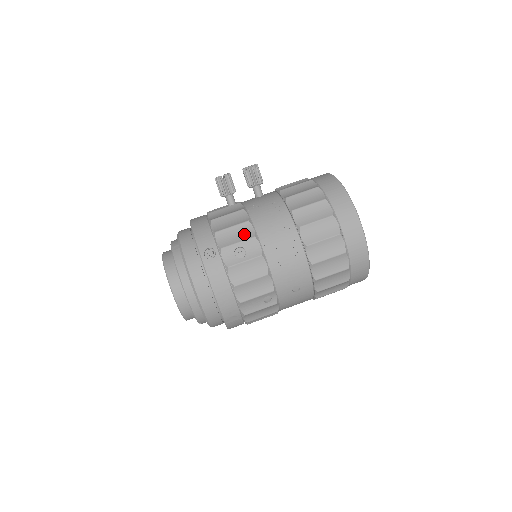
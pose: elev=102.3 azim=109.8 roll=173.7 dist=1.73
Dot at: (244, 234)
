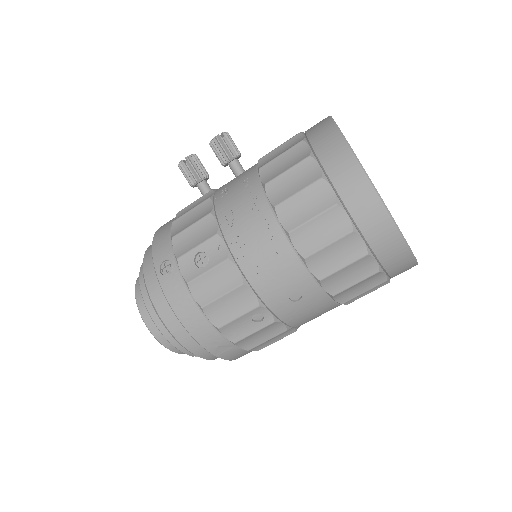
Dot at: (205, 233)
